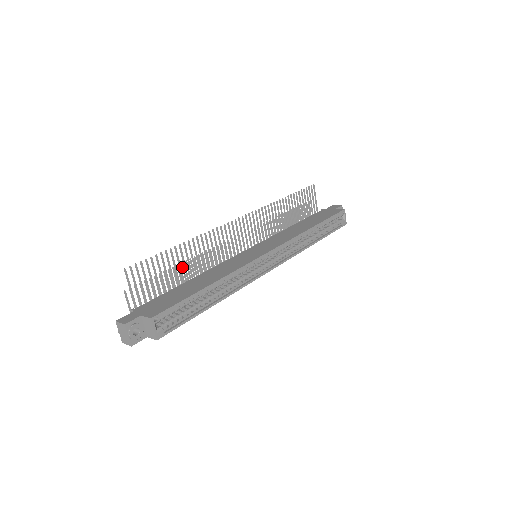
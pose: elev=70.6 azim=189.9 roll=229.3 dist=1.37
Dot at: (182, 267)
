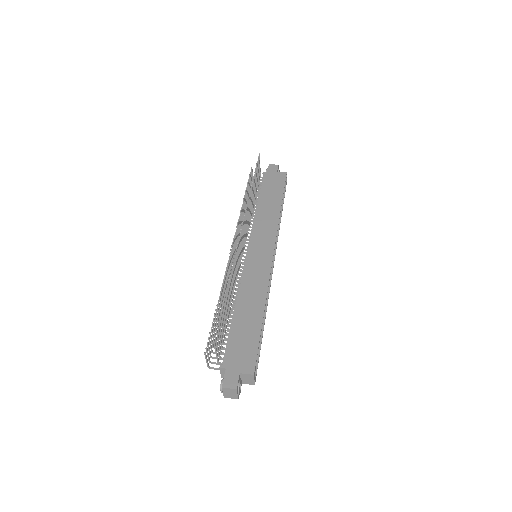
Dot at: (219, 299)
